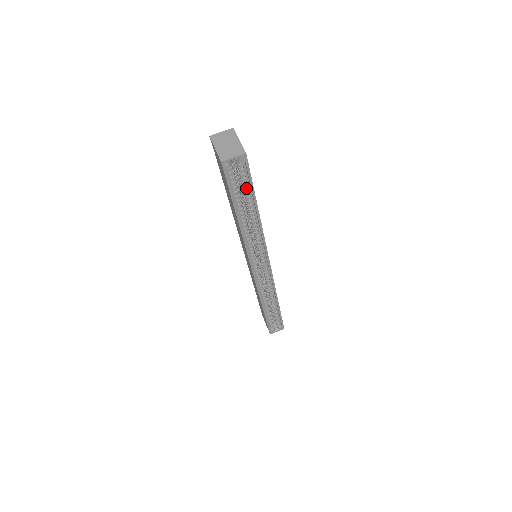
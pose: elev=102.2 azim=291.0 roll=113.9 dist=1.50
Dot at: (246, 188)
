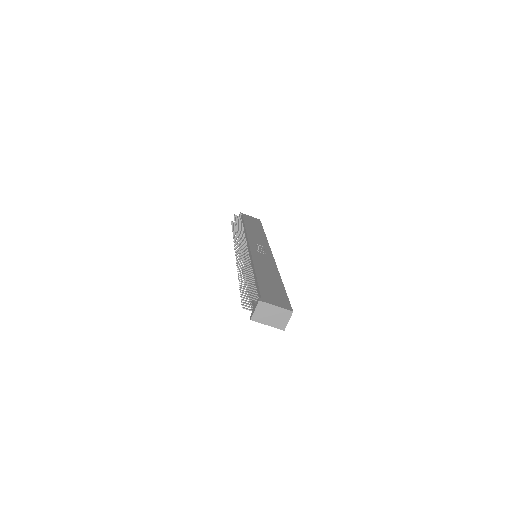
Dot at: occluded
